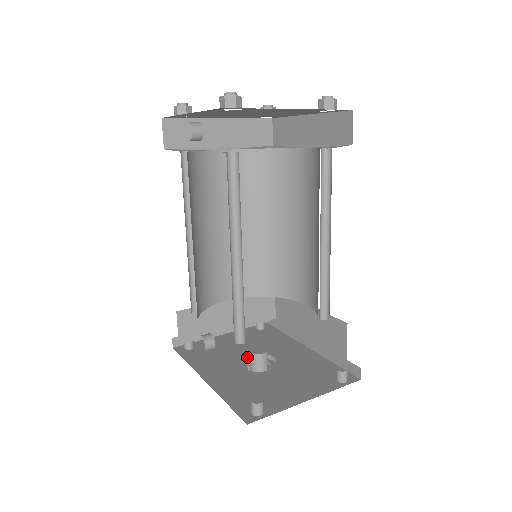
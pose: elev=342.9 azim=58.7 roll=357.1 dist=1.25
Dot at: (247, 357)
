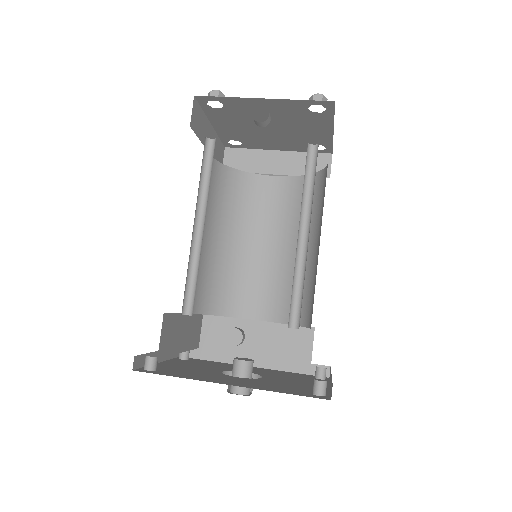
Dot at: occluded
